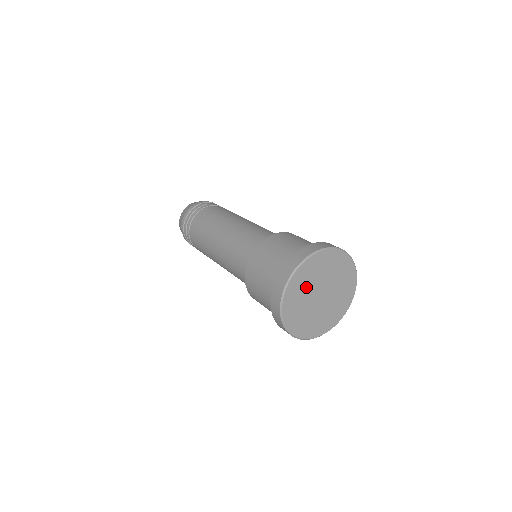
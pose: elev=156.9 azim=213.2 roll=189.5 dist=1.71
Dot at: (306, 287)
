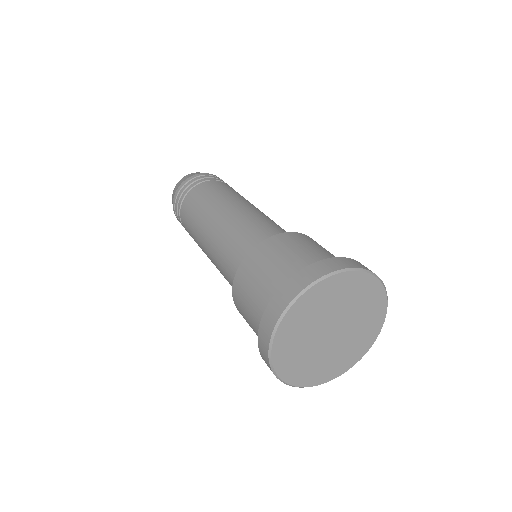
Dot at: (302, 346)
